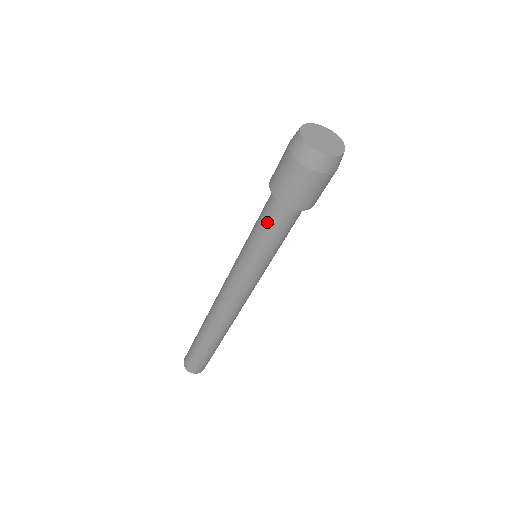
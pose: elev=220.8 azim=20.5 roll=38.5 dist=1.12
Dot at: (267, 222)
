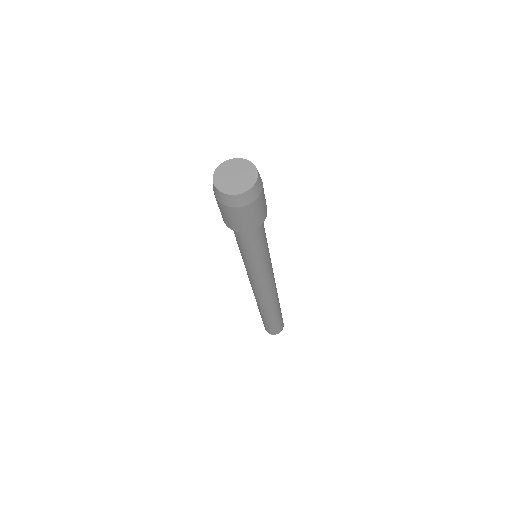
Dot at: (248, 243)
